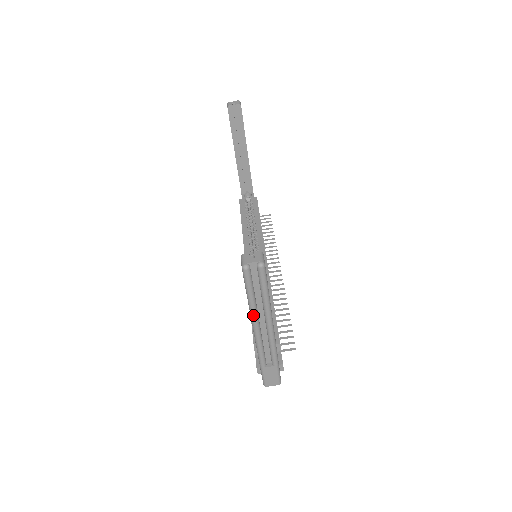
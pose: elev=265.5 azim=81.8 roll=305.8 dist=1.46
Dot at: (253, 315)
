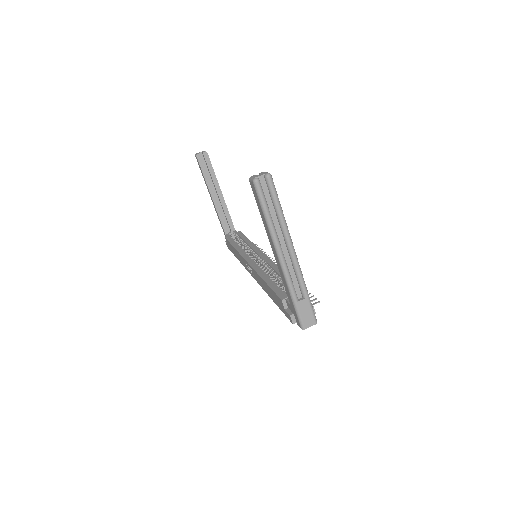
Dot at: (273, 235)
